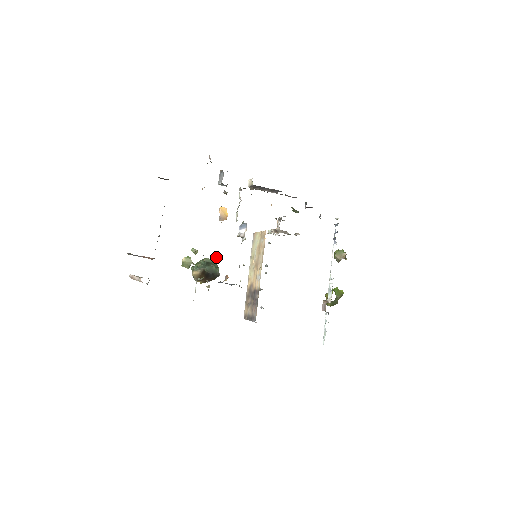
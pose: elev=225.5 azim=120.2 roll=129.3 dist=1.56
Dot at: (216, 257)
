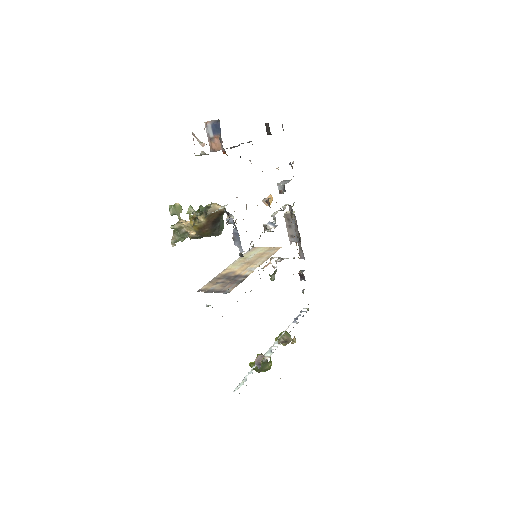
Dot at: occluded
